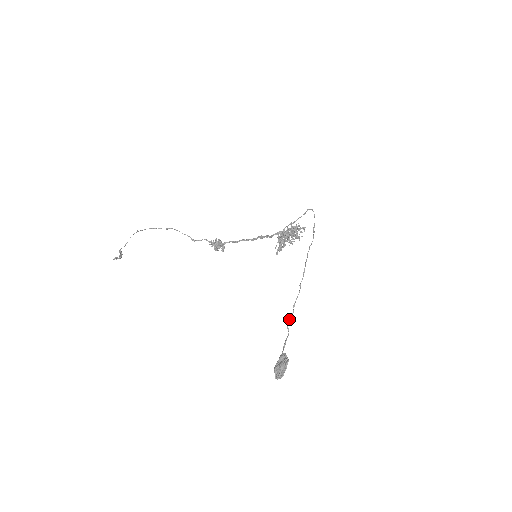
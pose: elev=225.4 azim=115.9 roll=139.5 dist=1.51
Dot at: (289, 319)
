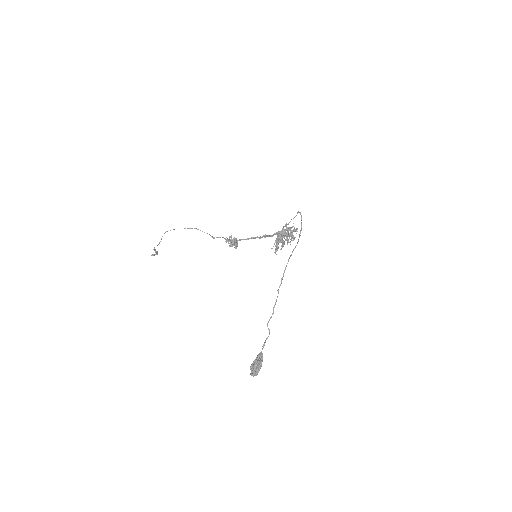
Dot at: occluded
